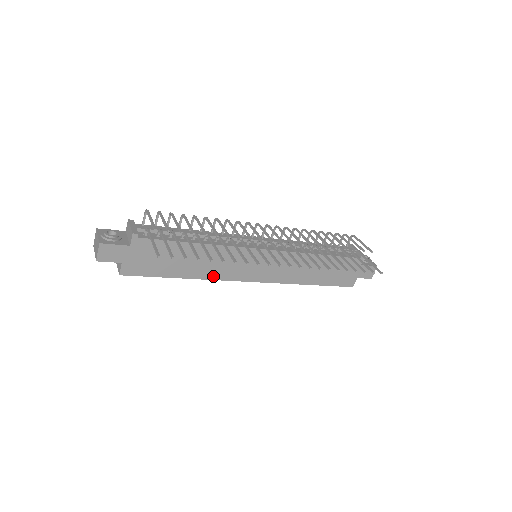
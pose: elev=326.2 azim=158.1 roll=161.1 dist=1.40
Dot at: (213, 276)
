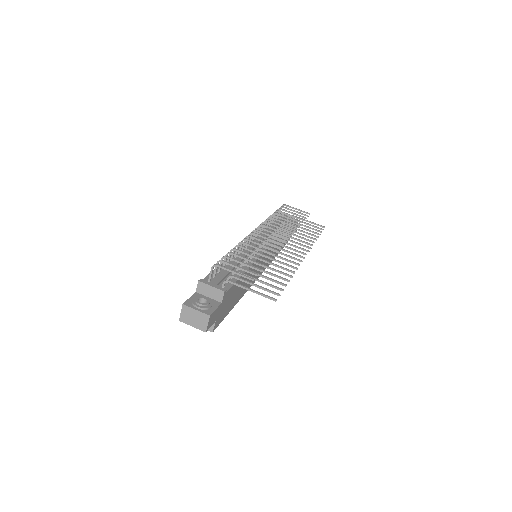
Dot at: (246, 290)
